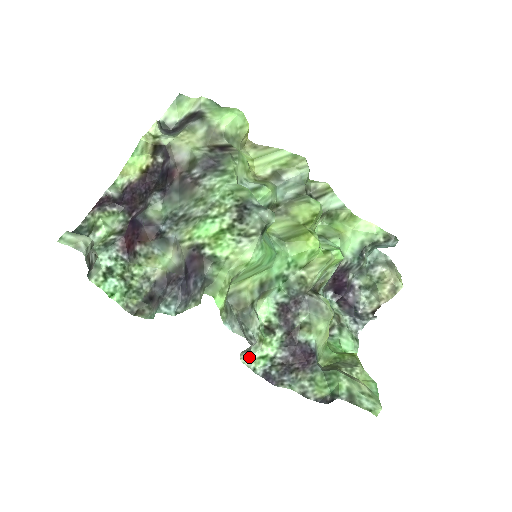
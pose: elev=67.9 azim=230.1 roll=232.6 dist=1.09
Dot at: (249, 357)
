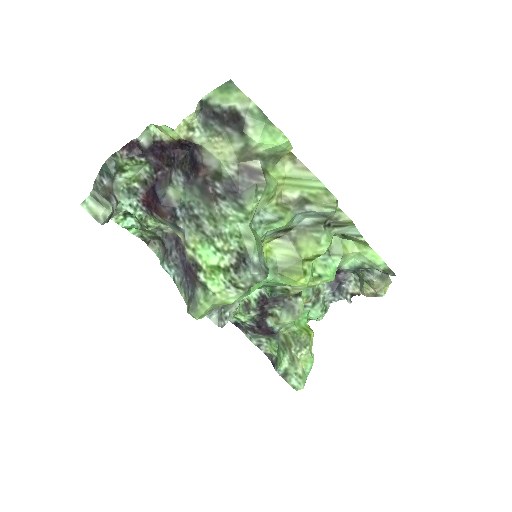
Dot at: occluded
